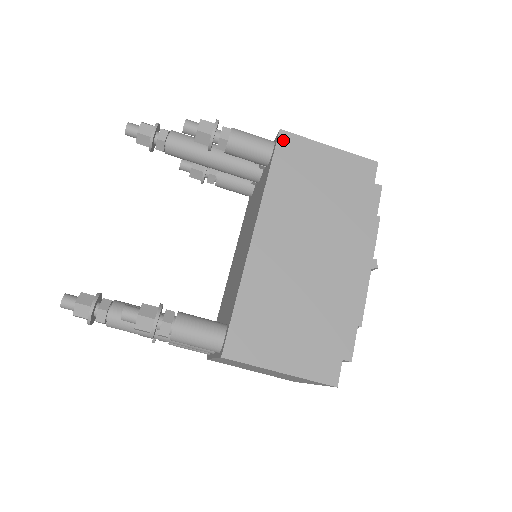
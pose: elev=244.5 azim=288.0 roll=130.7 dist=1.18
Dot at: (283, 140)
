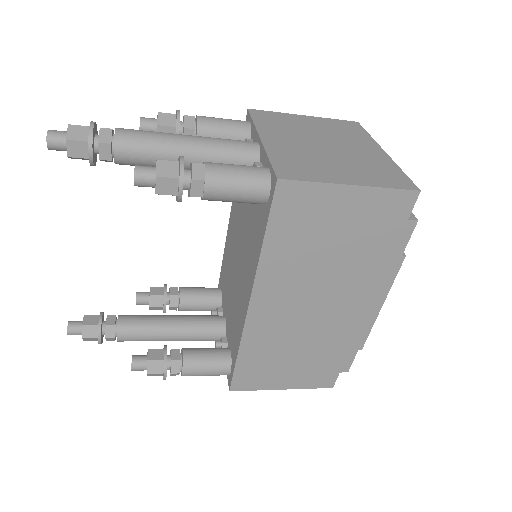
Dot at: (282, 194)
